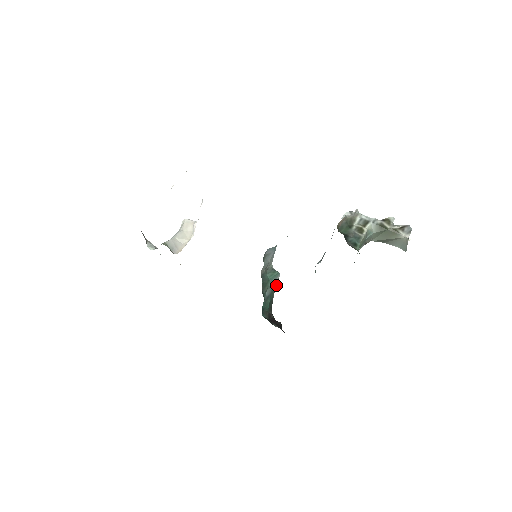
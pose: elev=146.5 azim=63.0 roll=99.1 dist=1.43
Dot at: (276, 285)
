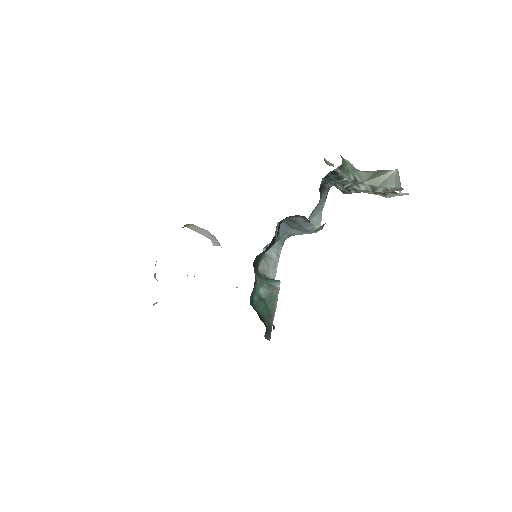
Dot at: (276, 300)
